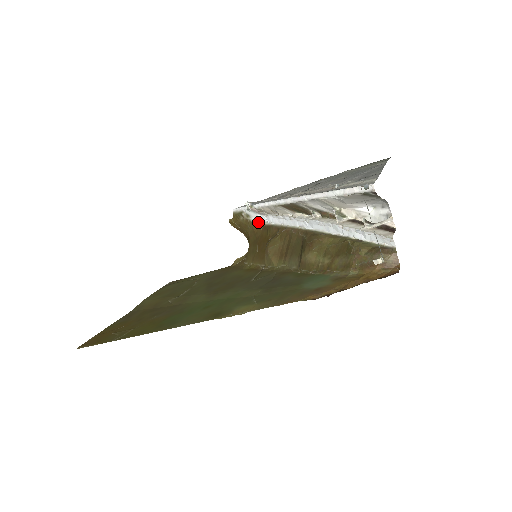
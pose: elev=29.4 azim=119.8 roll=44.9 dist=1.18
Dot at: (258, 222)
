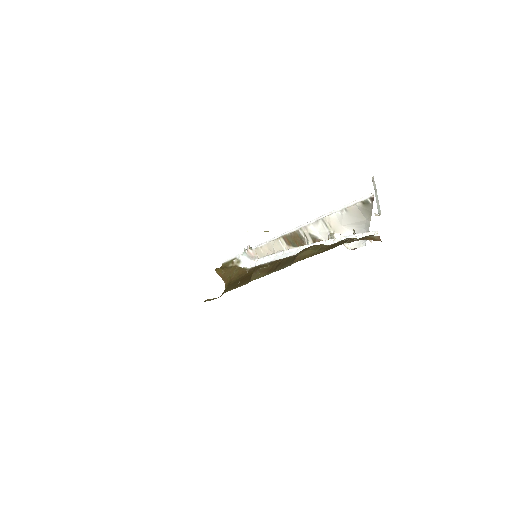
Dot at: (245, 268)
